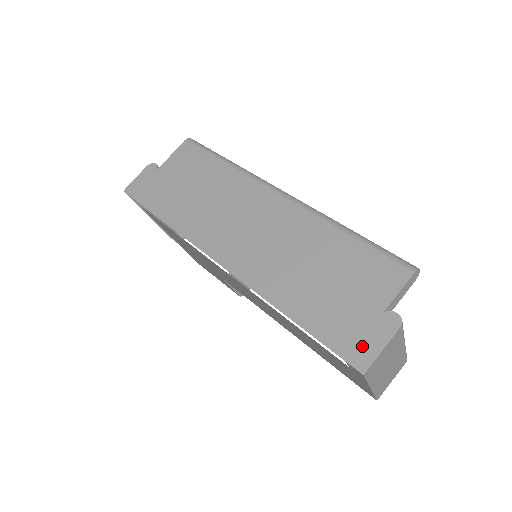
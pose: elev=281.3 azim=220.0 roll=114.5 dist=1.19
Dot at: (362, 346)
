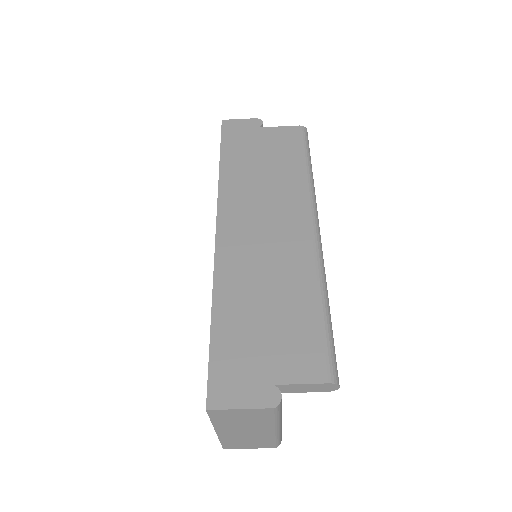
Dot at: (230, 390)
